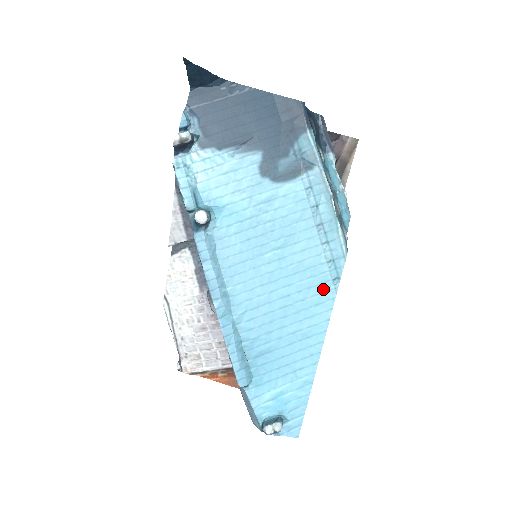
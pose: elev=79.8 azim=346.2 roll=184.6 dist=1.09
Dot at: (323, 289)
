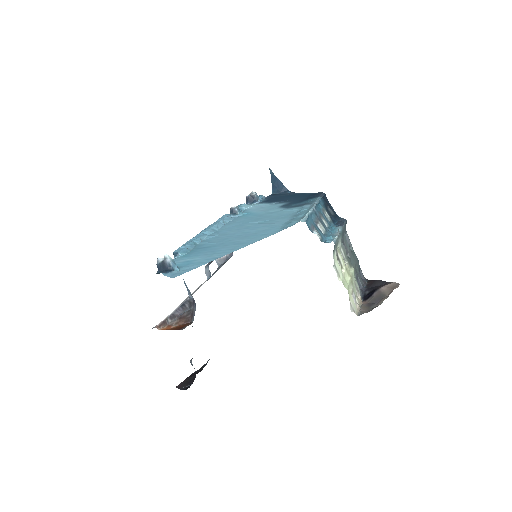
Dot at: (273, 231)
